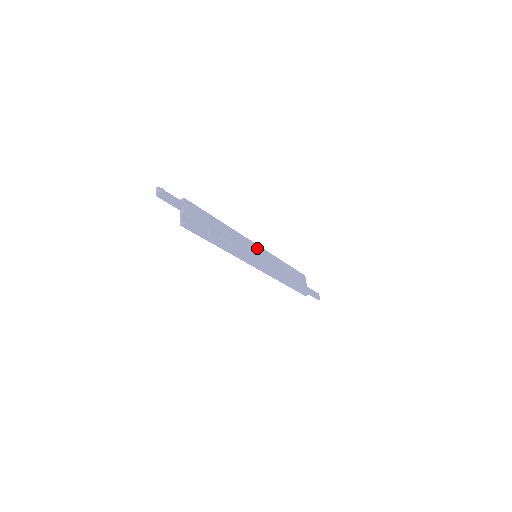
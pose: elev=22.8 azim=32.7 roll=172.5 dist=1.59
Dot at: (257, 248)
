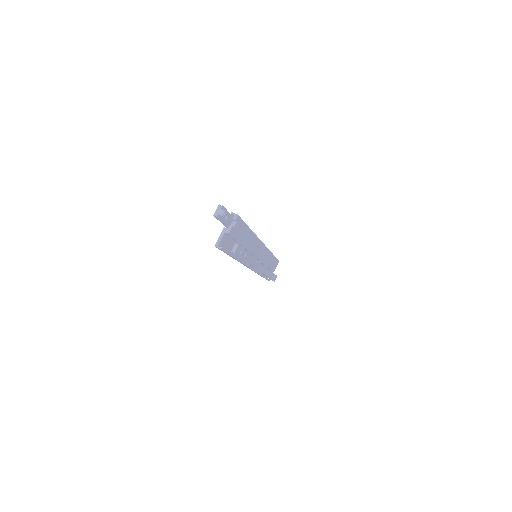
Dot at: (262, 249)
